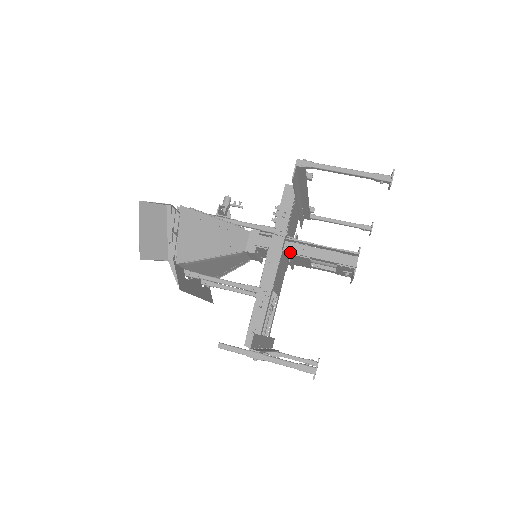
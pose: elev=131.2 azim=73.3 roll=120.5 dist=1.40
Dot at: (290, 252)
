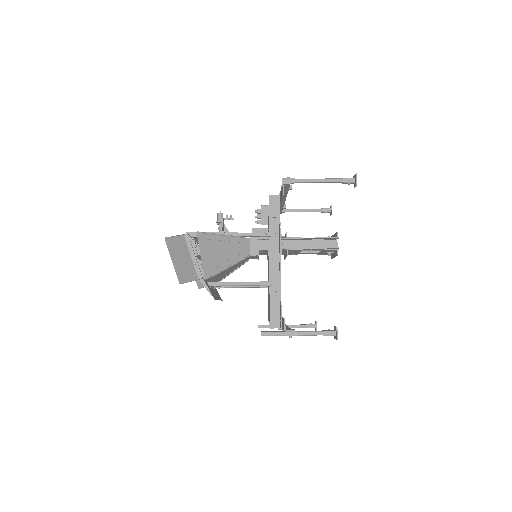
Dot at: (287, 248)
